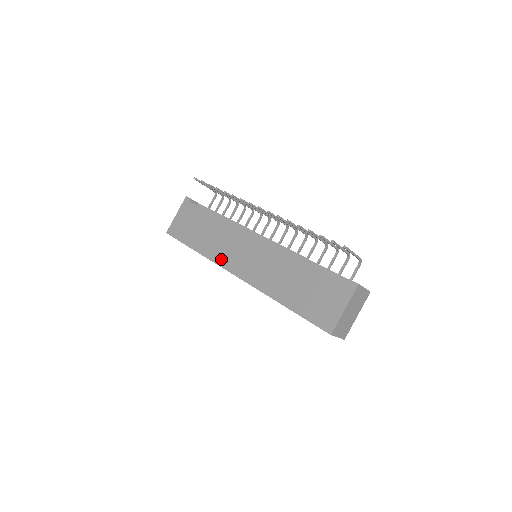
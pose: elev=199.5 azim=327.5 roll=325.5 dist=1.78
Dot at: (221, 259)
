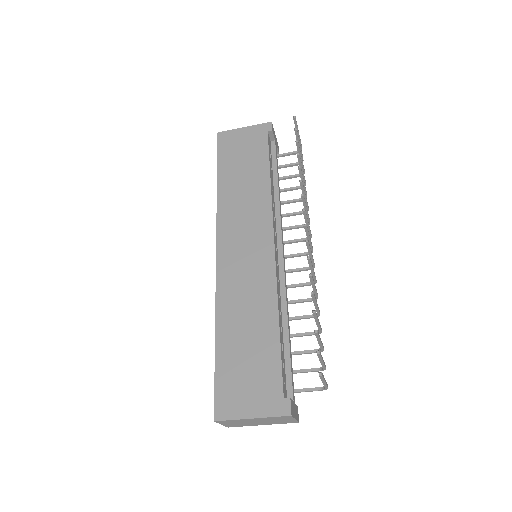
Dot at: (225, 221)
